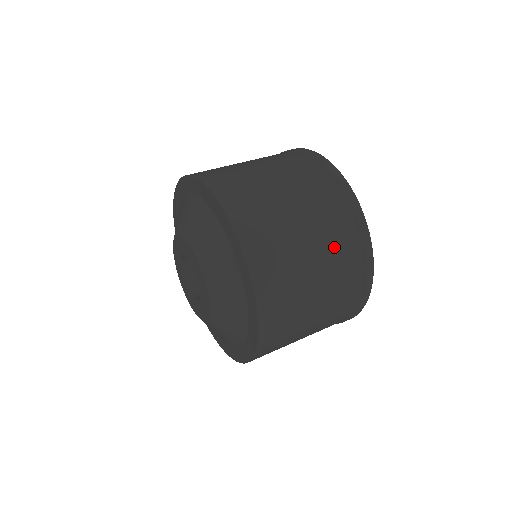
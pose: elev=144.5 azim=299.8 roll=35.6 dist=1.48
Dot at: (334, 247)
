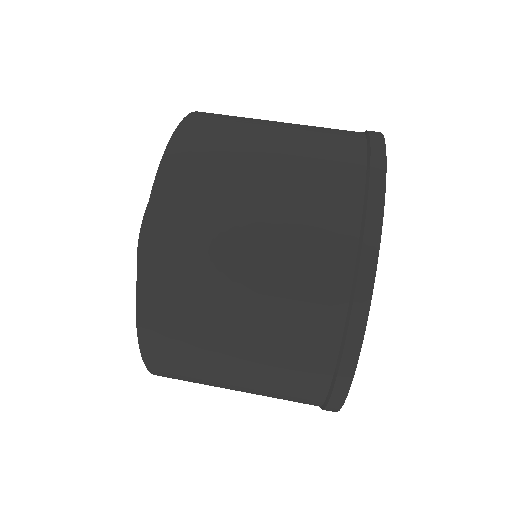
Dot at: occluded
